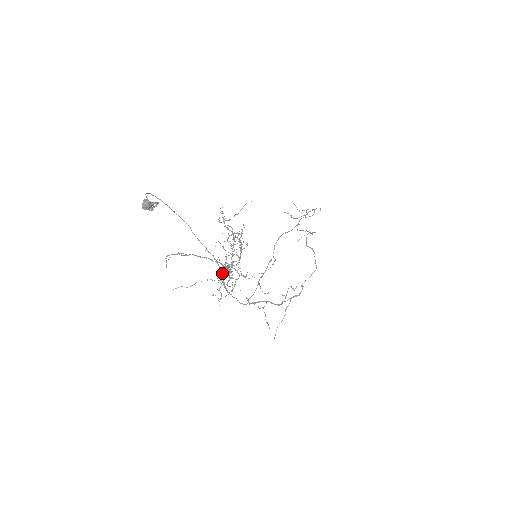
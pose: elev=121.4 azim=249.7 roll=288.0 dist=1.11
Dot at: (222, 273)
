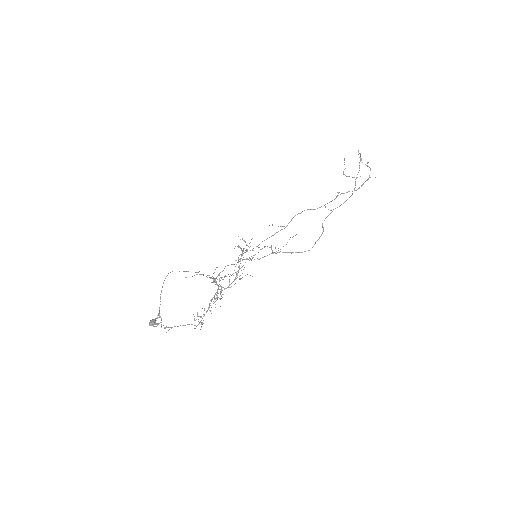
Dot at: (214, 282)
